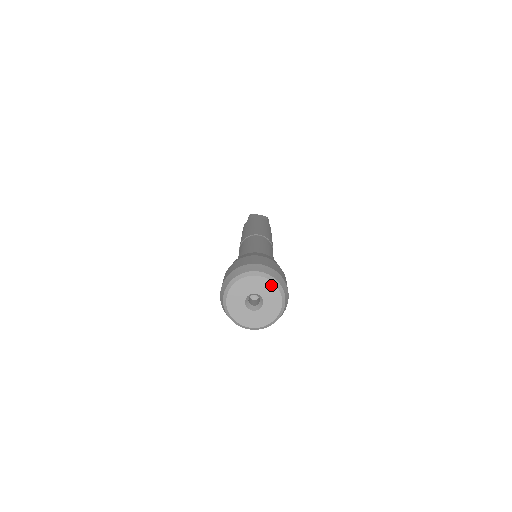
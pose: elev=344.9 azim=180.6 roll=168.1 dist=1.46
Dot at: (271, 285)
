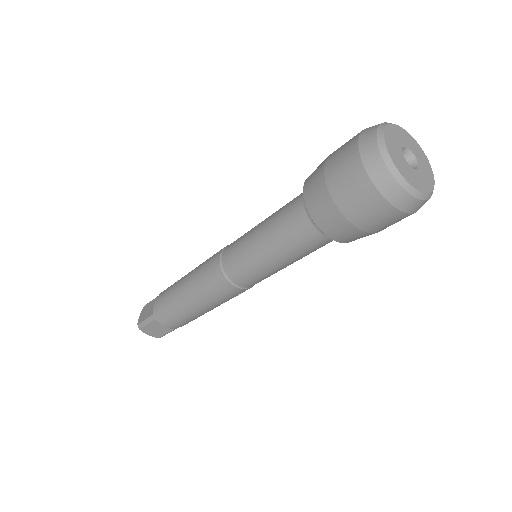
Dot at: (420, 149)
